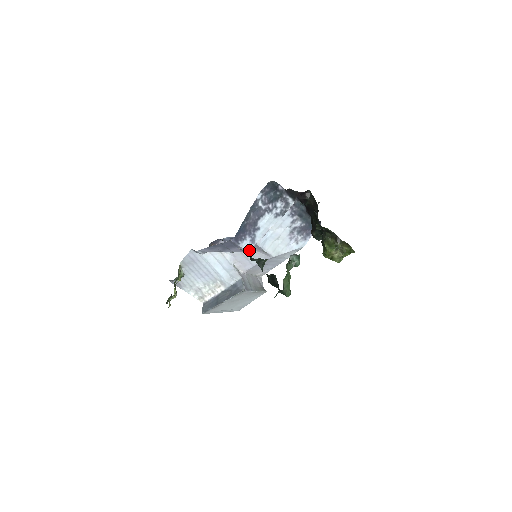
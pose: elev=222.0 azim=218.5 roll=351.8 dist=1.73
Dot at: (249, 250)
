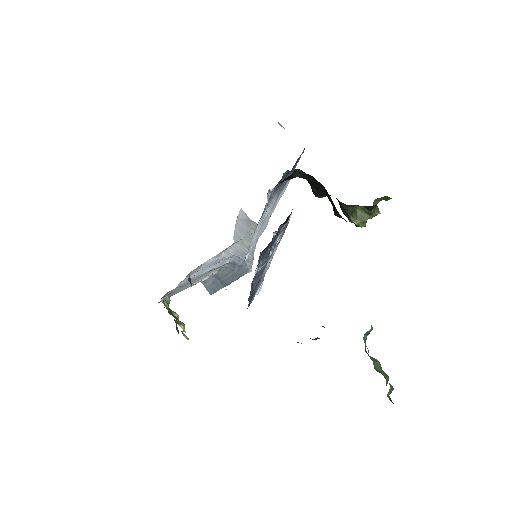
Dot at: (261, 286)
